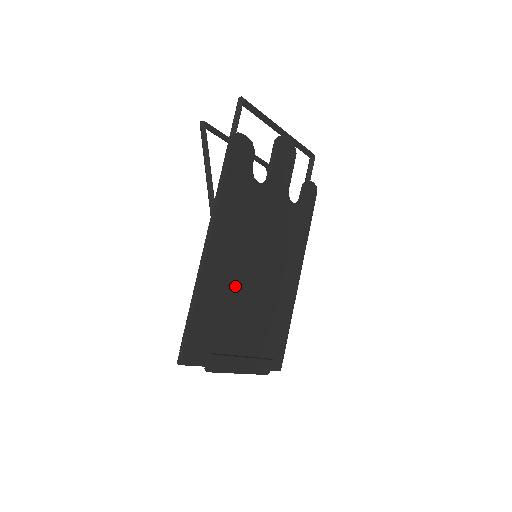
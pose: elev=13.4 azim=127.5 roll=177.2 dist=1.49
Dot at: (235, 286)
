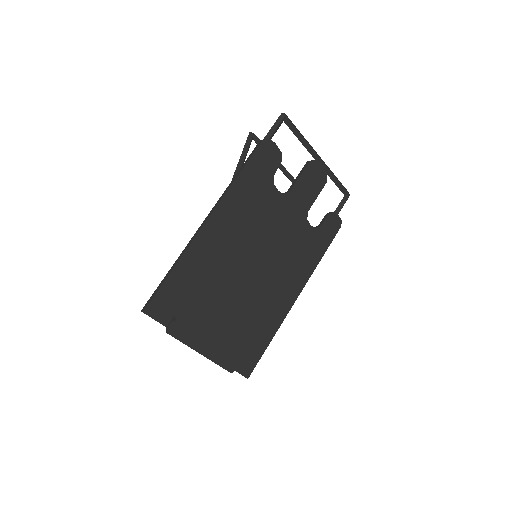
Dot at: (223, 270)
